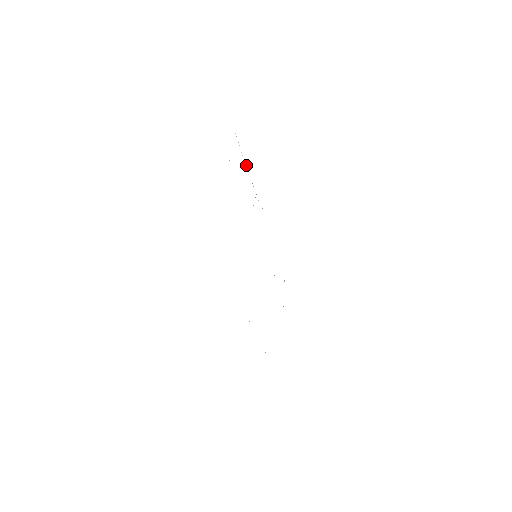
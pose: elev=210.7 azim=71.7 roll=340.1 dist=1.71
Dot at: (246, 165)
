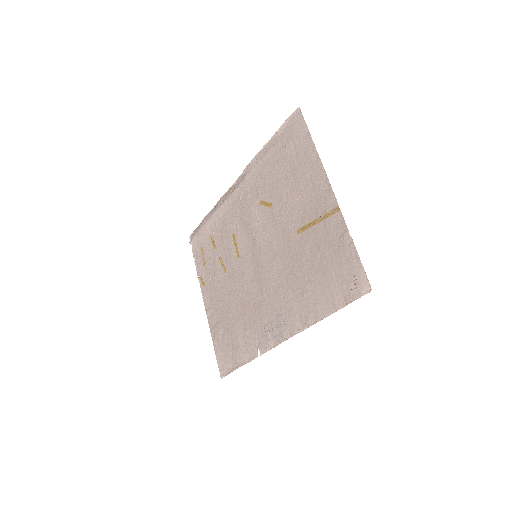
Dot at: (270, 139)
